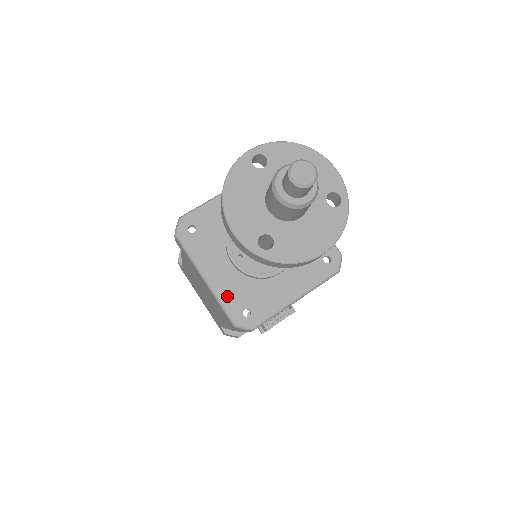
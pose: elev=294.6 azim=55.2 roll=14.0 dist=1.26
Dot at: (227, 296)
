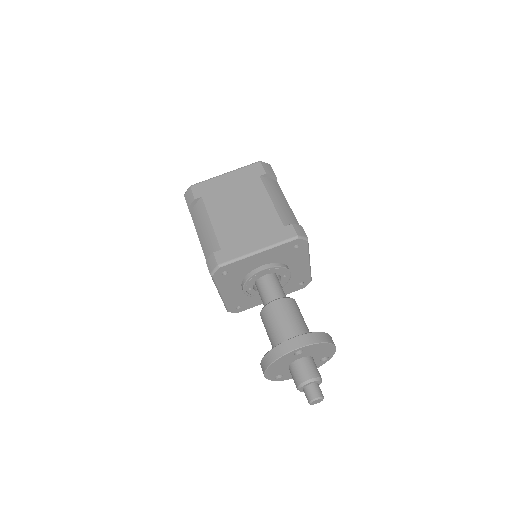
Dot at: (231, 302)
